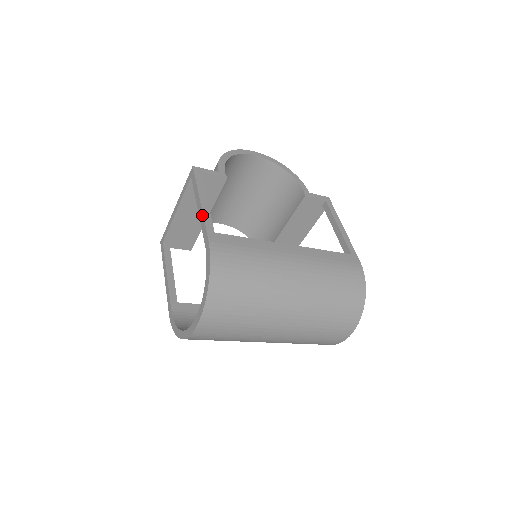
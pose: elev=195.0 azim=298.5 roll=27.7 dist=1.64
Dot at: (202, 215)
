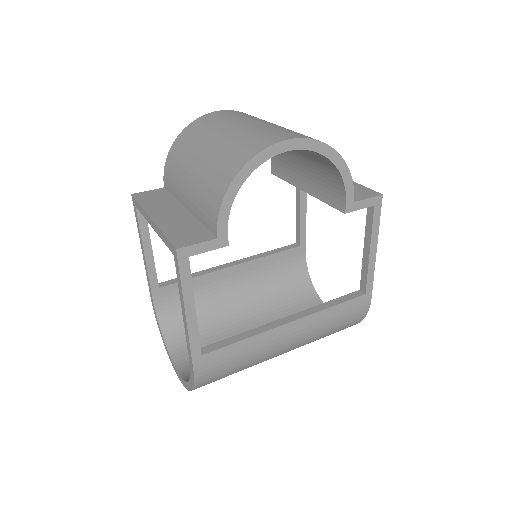
Dot at: (187, 335)
